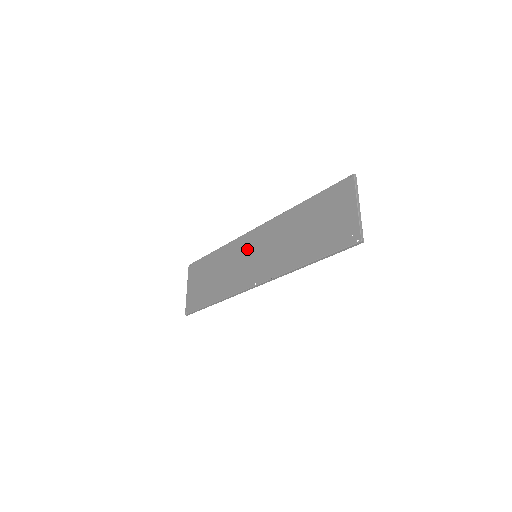
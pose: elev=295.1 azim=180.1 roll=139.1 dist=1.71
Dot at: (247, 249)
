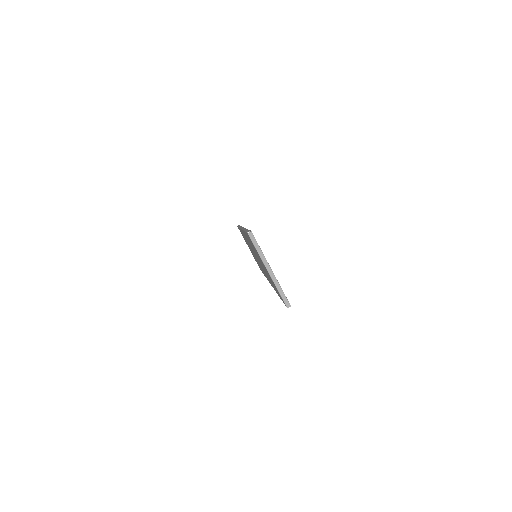
Dot at: (249, 245)
